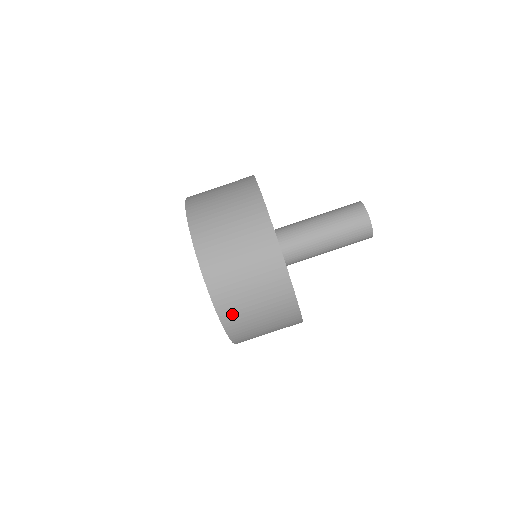
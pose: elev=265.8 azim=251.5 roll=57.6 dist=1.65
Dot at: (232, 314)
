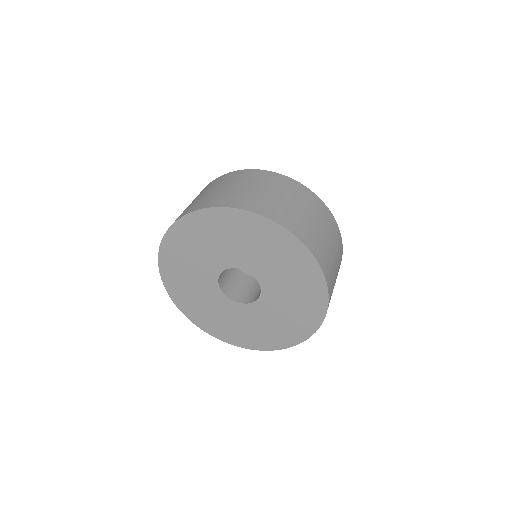
Dot at: (323, 257)
